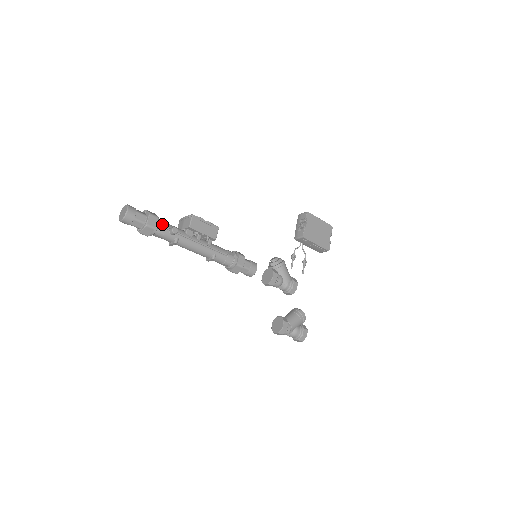
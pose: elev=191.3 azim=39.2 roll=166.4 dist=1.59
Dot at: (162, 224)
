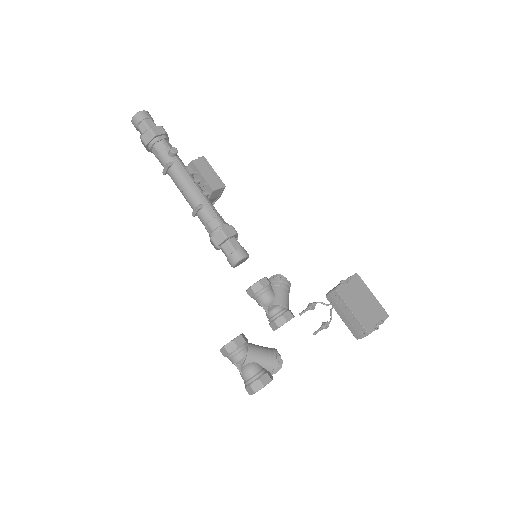
Dot at: (167, 142)
